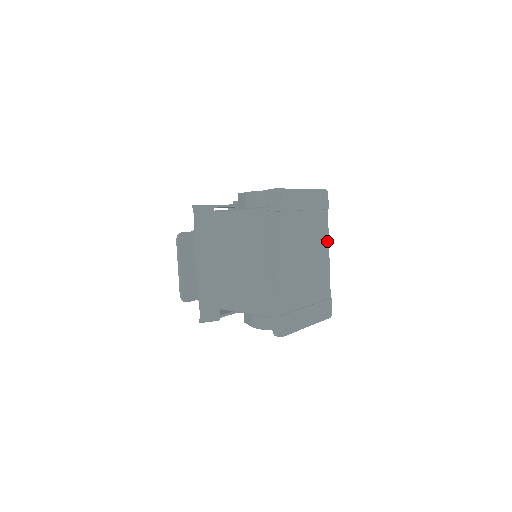
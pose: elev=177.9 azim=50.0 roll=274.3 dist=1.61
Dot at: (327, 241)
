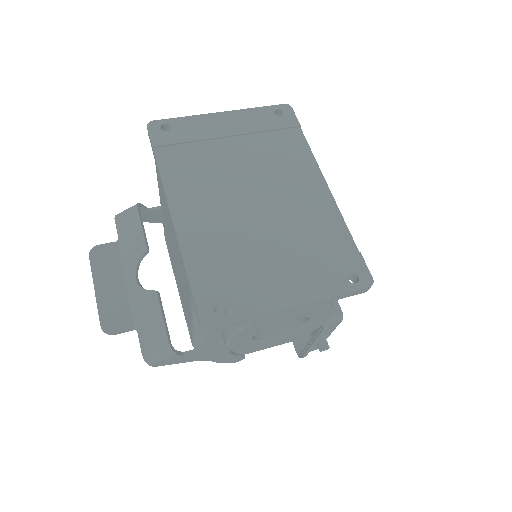
Dot at: (314, 168)
